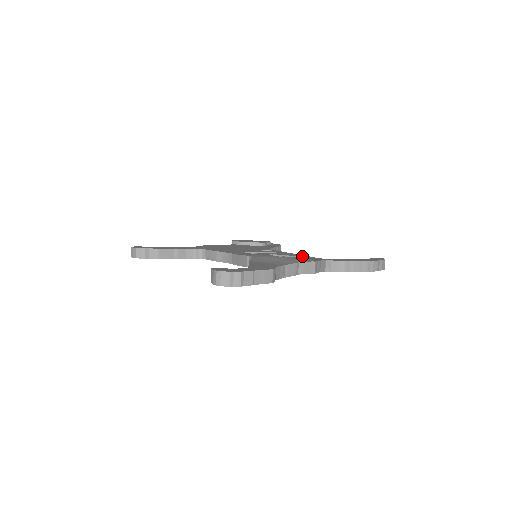
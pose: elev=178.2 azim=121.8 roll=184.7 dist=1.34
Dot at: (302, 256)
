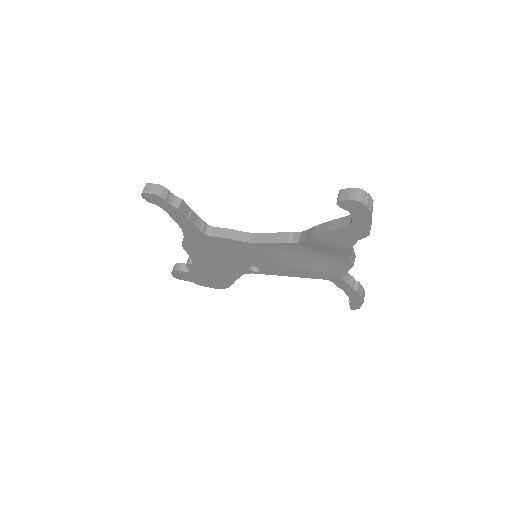
Dot at: occluded
